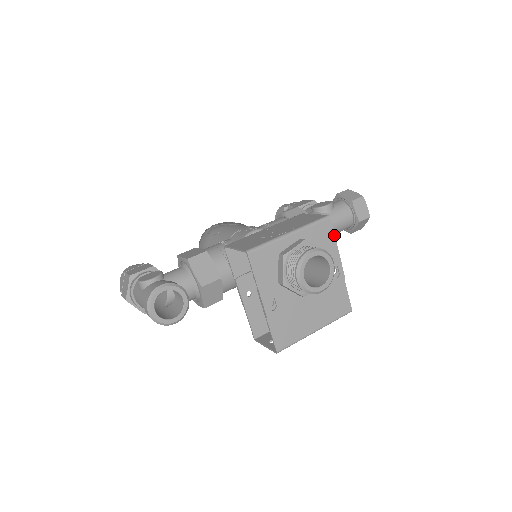
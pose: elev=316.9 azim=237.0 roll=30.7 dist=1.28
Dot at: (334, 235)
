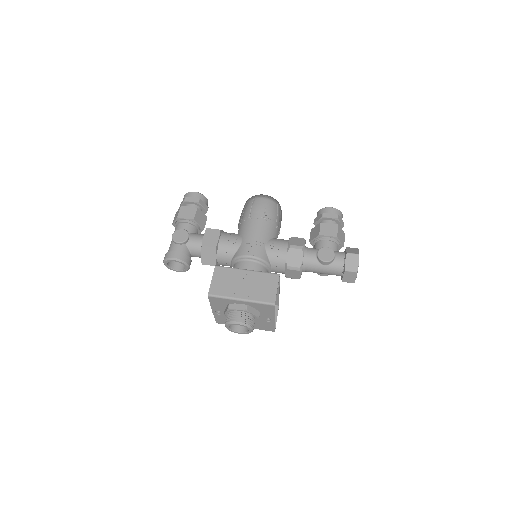
Dot at: (274, 311)
